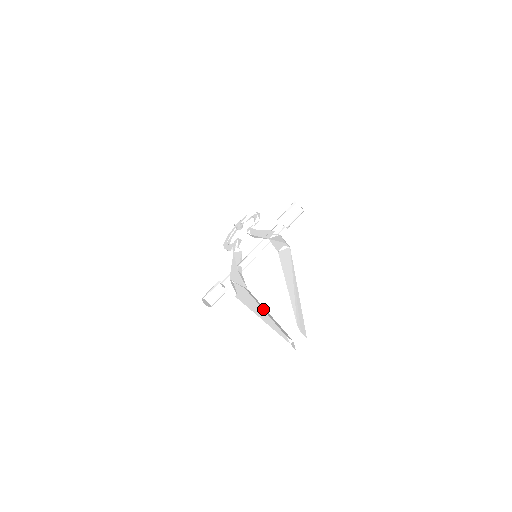
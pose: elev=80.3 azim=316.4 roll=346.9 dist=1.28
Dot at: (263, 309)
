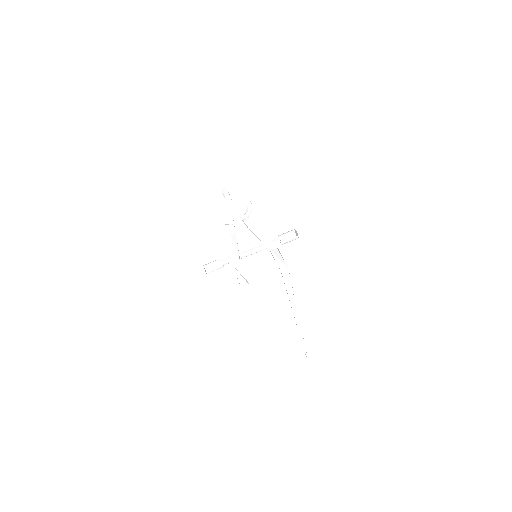
Dot at: occluded
